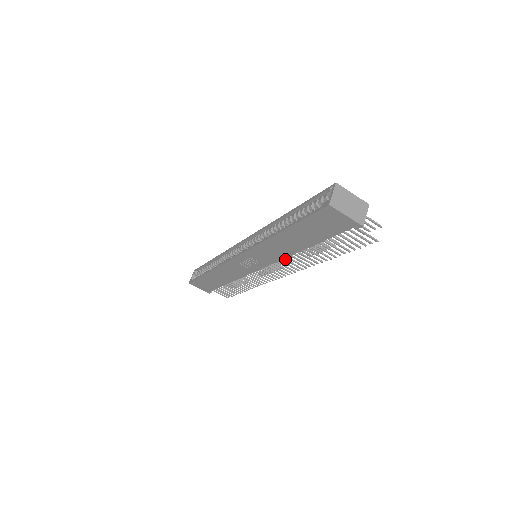
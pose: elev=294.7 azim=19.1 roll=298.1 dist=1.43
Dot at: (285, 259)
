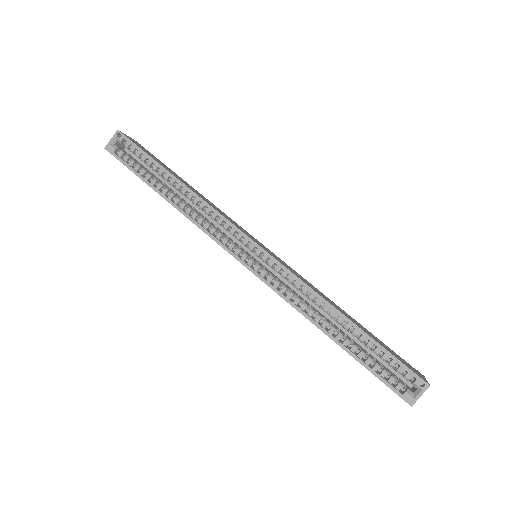
Dot at: occluded
